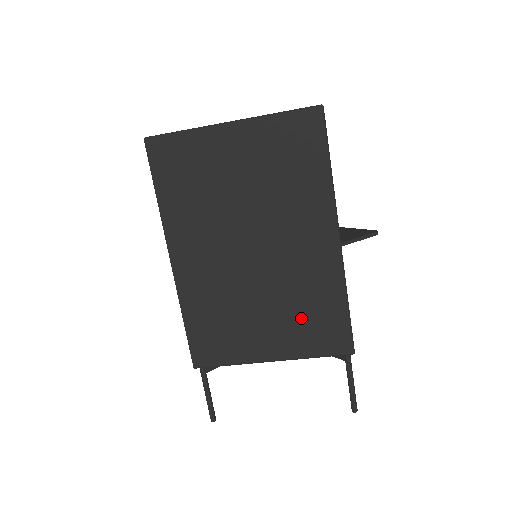
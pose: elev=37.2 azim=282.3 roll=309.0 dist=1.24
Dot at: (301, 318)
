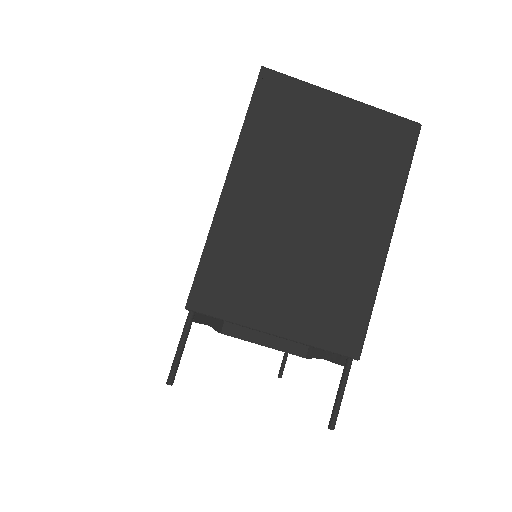
Dot at: (325, 300)
